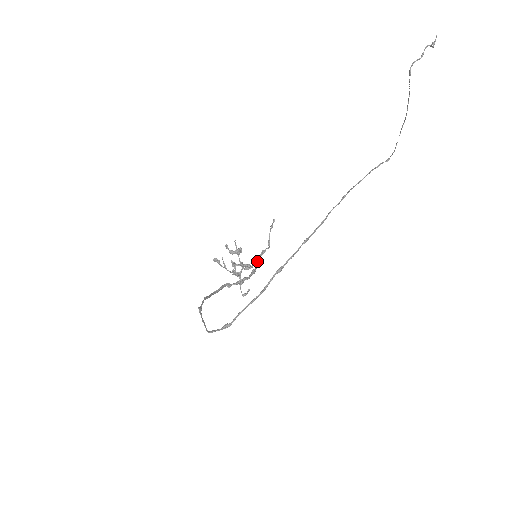
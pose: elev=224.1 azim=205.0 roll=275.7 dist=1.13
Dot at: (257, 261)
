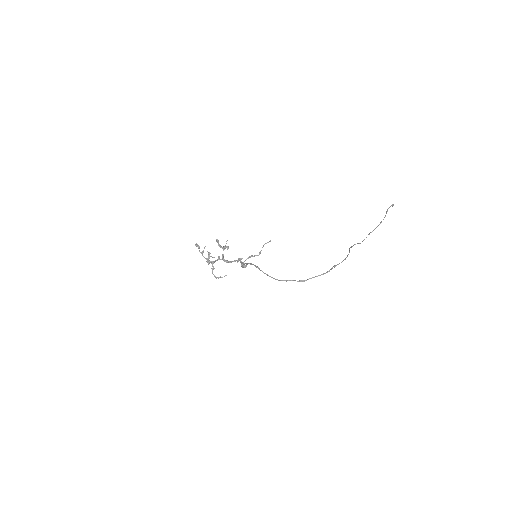
Dot at: (245, 260)
